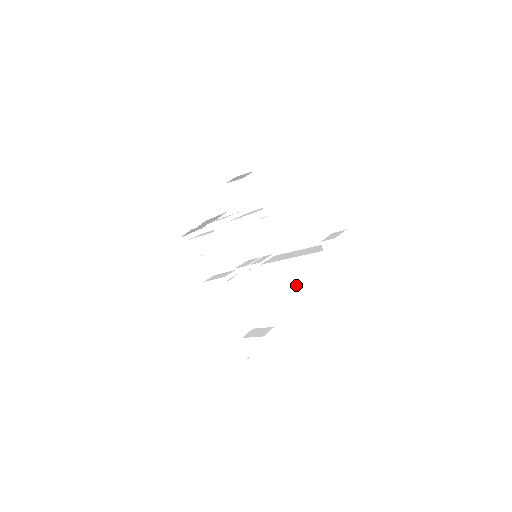
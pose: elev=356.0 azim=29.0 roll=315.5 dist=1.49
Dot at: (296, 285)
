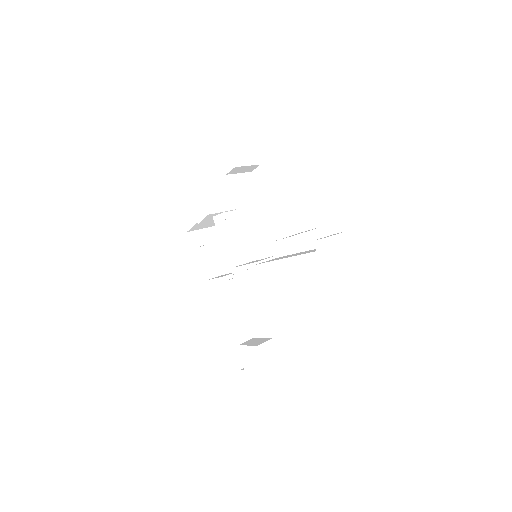
Dot at: (289, 289)
